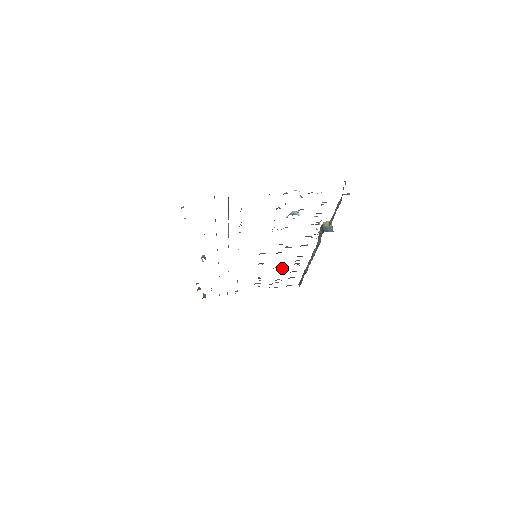
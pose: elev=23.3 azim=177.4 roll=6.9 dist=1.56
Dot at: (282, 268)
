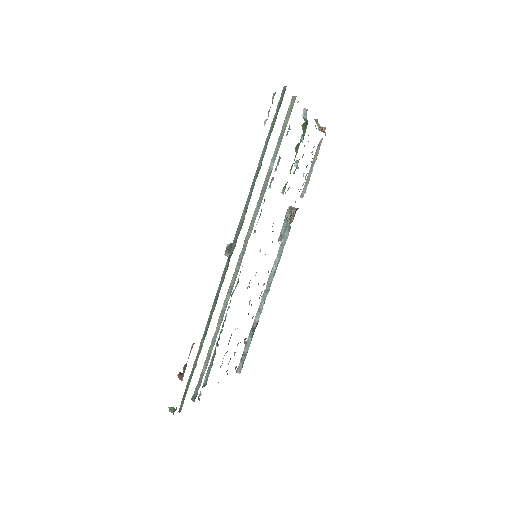
Dot at: occluded
